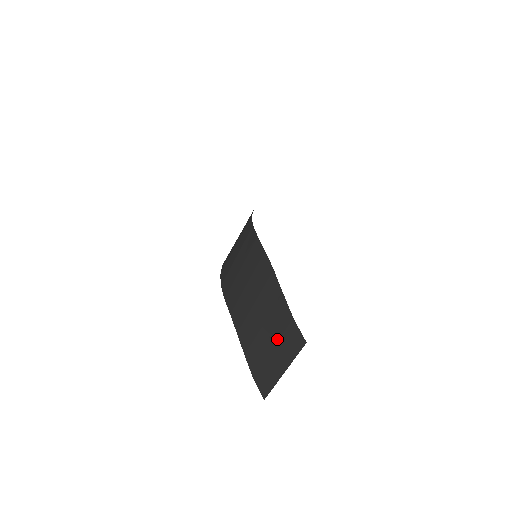
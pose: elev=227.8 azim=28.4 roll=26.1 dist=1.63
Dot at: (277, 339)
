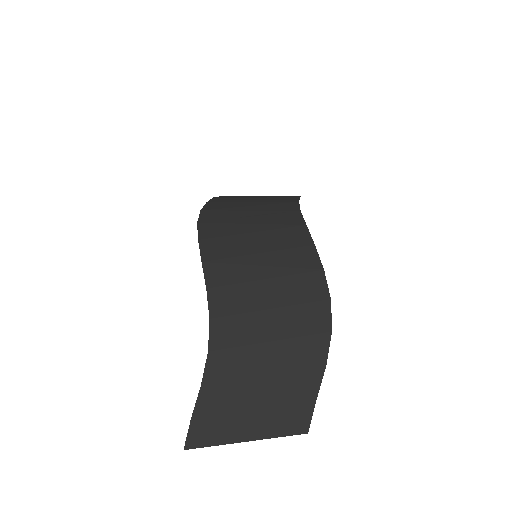
Dot at: (272, 404)
